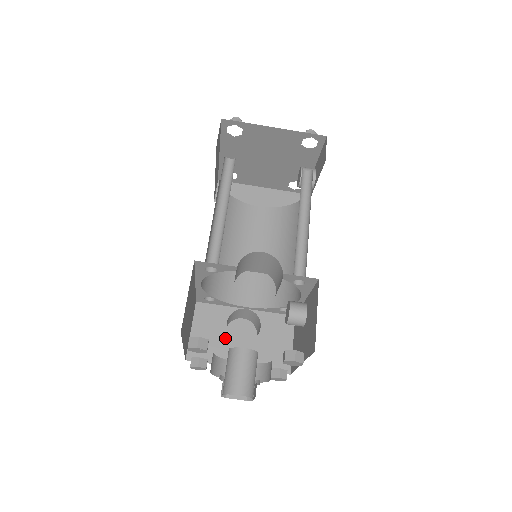
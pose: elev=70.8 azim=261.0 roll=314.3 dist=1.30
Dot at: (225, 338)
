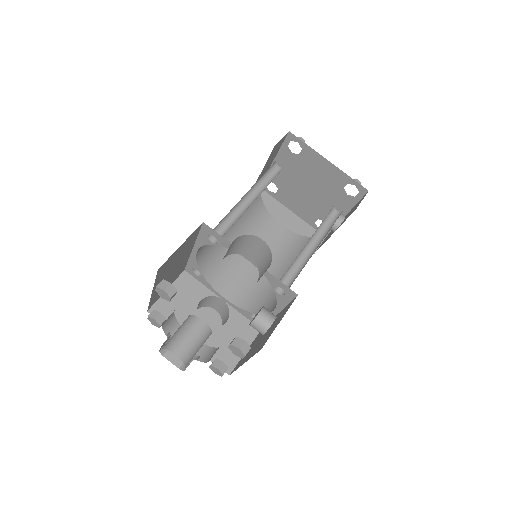
Dot at: (191, 313)
